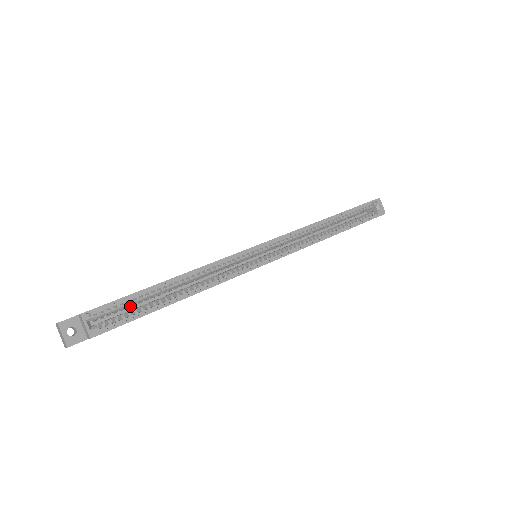
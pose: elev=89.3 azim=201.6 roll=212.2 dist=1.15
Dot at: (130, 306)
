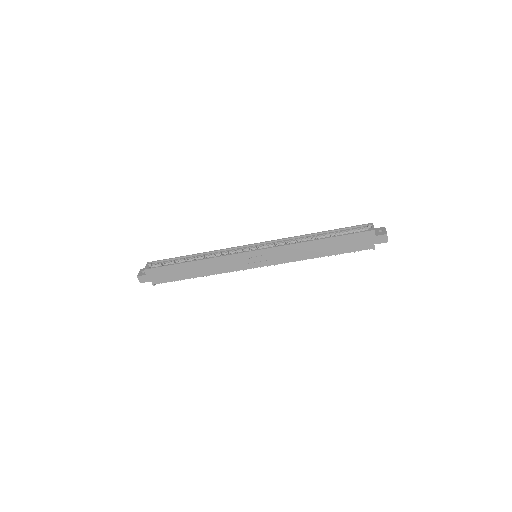
Dot at: occluded
